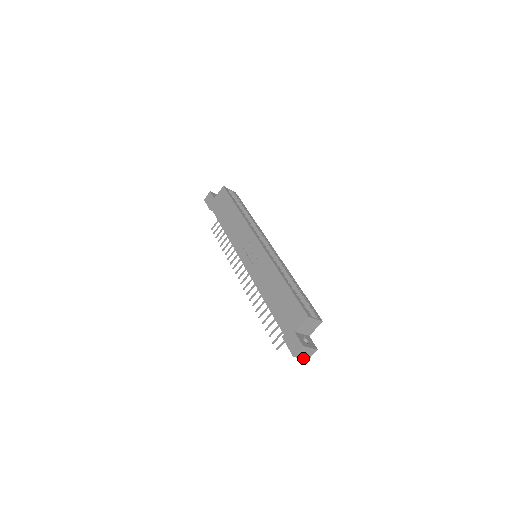
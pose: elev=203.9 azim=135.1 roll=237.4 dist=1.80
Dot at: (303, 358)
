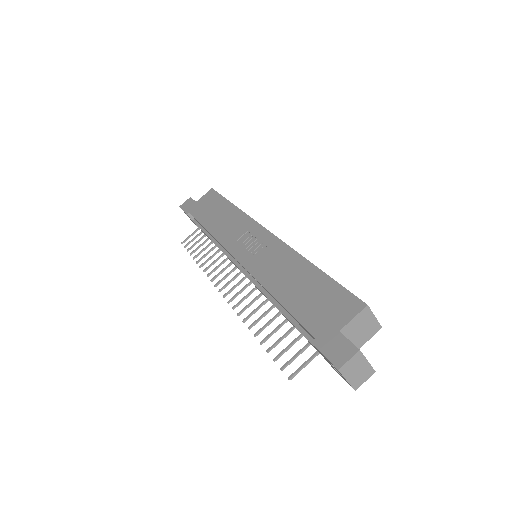
Dot at: (350, 382)
